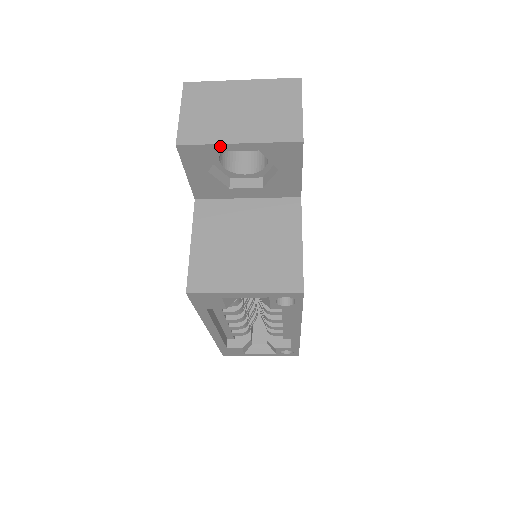
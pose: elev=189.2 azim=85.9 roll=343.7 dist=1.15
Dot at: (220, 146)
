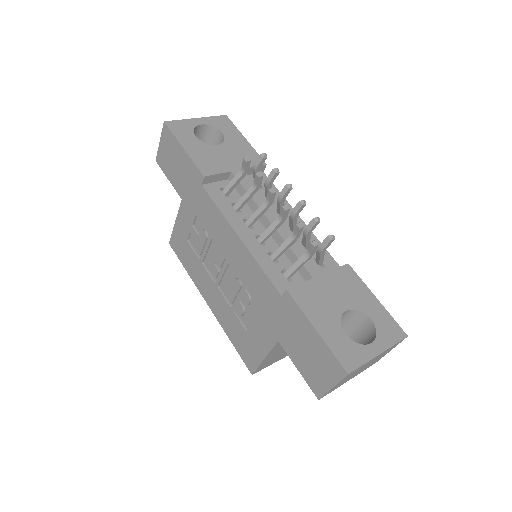
Dot at: occluded
